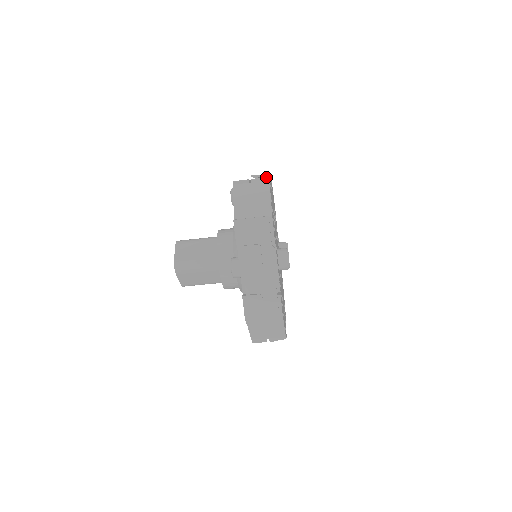
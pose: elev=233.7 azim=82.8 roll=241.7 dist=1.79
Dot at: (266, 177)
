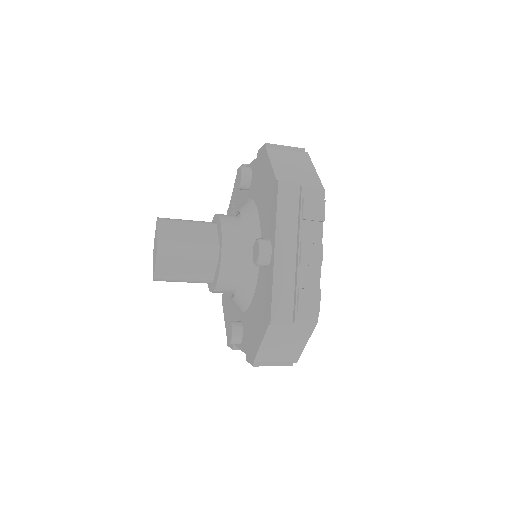
Dot at: (314, 322)
